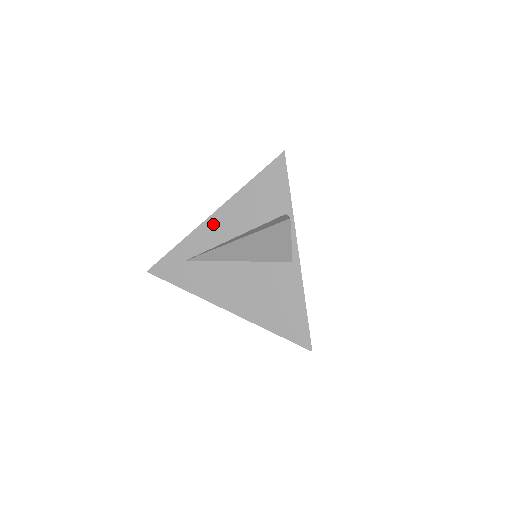
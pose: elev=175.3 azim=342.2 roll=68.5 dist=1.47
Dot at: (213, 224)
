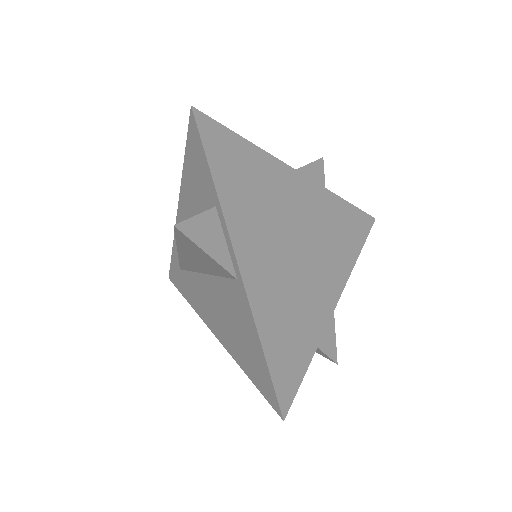
Dot at: occluded
